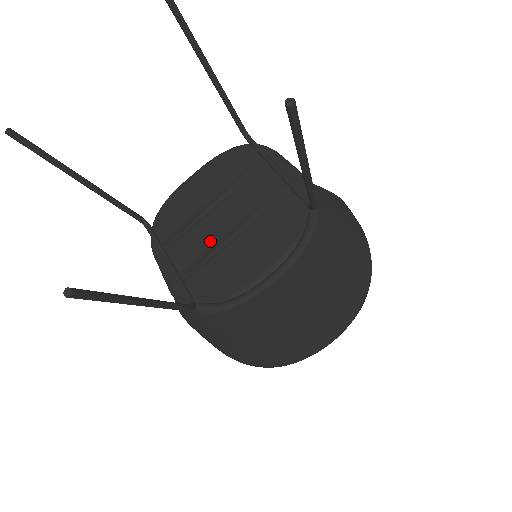
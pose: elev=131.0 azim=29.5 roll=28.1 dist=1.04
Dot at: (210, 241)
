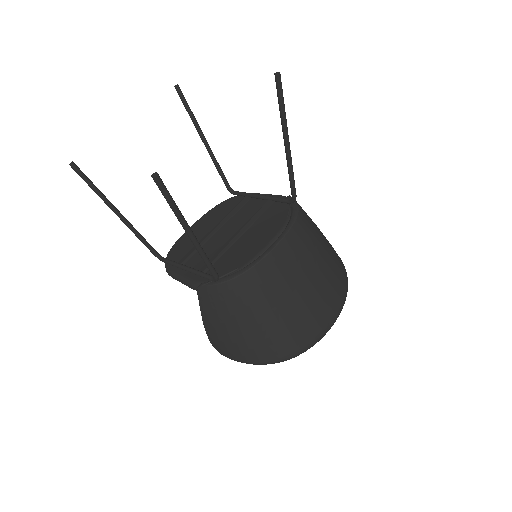
Dot at: (219, 247)
